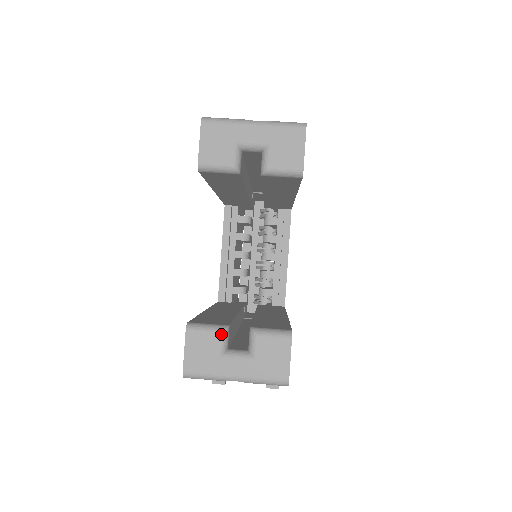
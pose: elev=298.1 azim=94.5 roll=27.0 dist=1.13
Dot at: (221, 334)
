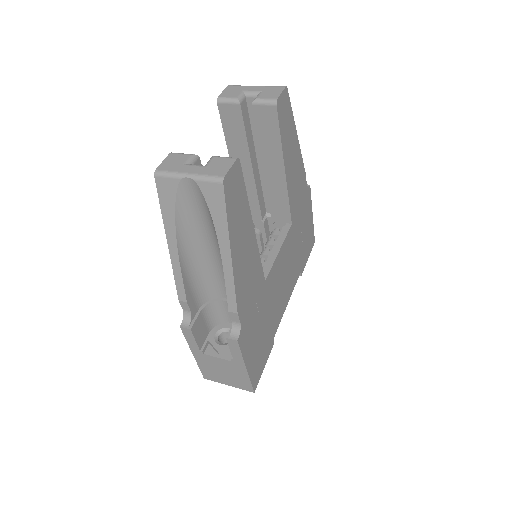
Dot at: (191, 155)
